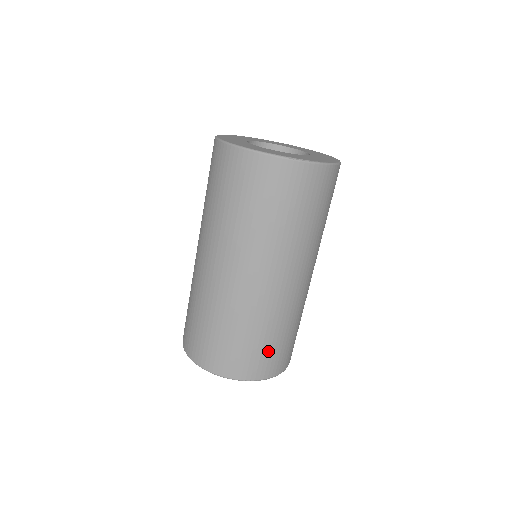
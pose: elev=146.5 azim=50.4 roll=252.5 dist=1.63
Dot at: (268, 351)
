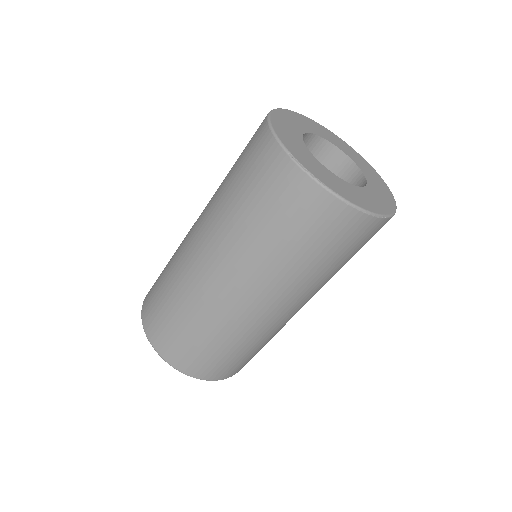
Dot at: (181, 338)
